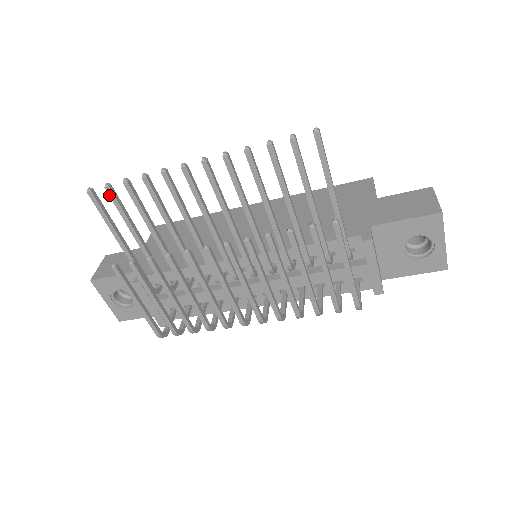
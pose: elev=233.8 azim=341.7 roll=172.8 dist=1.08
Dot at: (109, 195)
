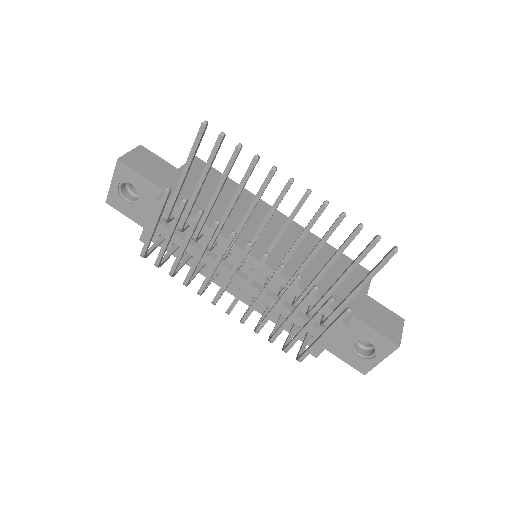
Dot at: (216, 141)
